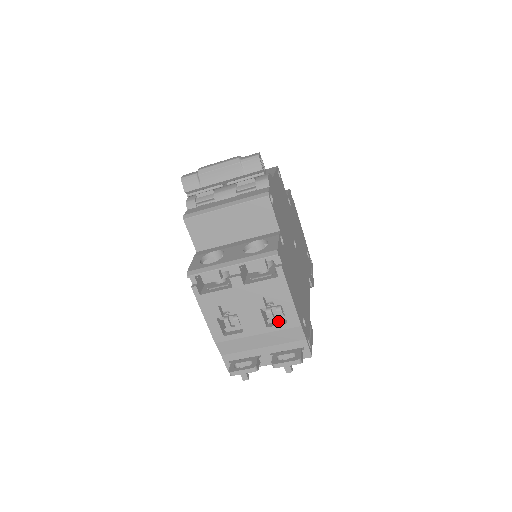
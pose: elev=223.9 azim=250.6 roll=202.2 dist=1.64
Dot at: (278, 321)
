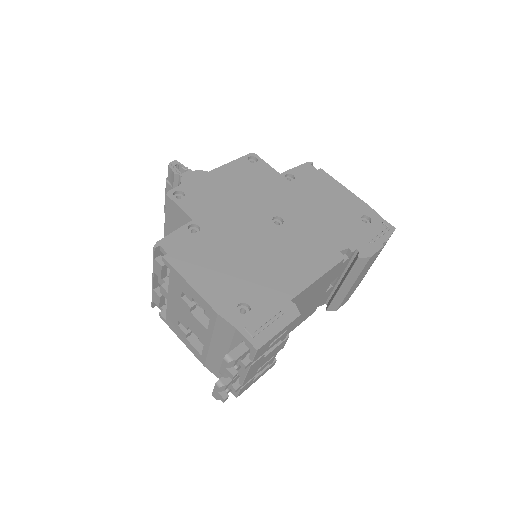
Dot at: occluded
